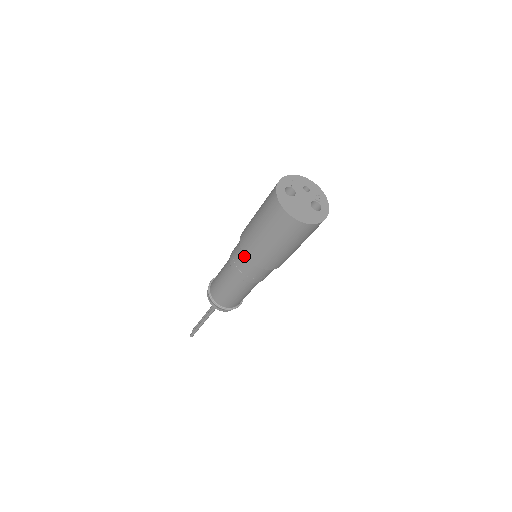
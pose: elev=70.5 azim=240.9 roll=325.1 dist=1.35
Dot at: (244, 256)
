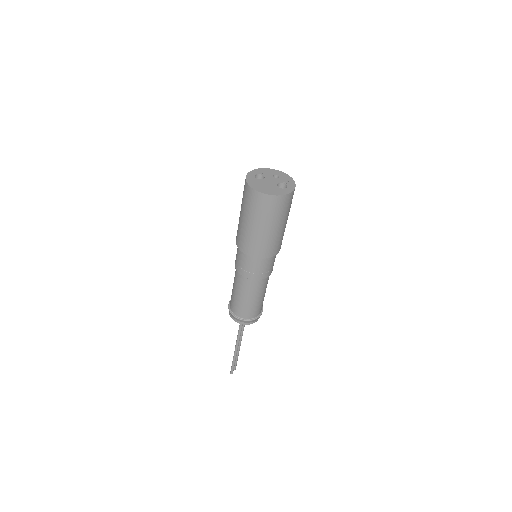
Dot at: (239, 250)
